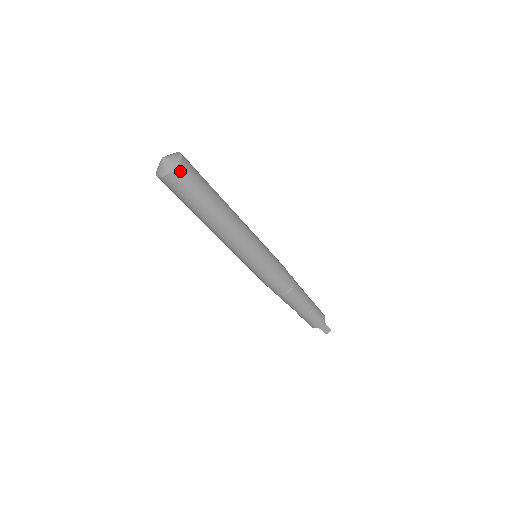
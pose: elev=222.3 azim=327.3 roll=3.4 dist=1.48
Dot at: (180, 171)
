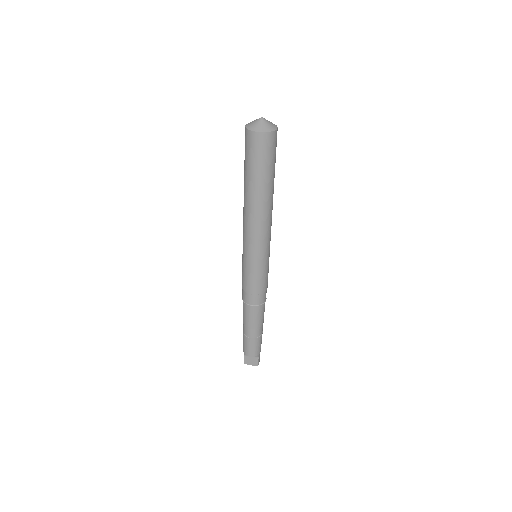
Dot at: occluded
